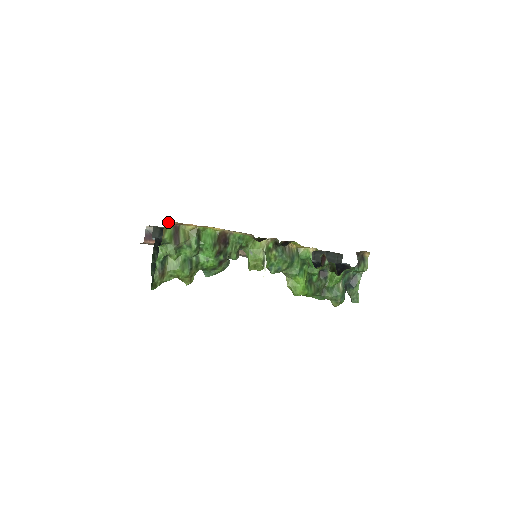
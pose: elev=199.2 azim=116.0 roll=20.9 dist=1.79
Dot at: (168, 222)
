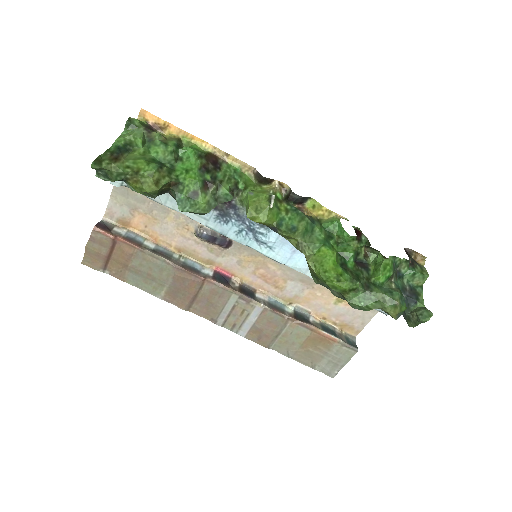
Dot at: (142, 119)
